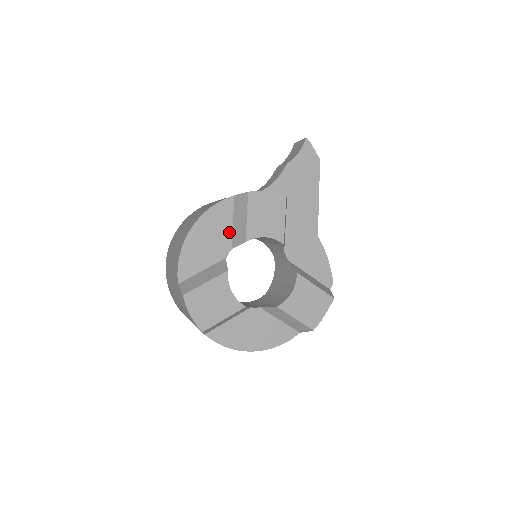
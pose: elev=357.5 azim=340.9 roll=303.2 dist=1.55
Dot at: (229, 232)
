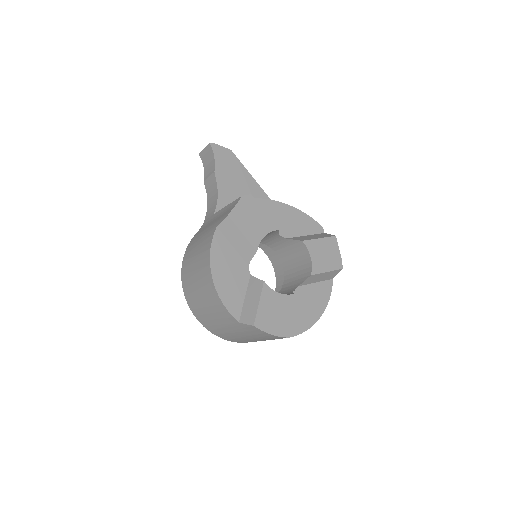
Dot at: (236, 255)
